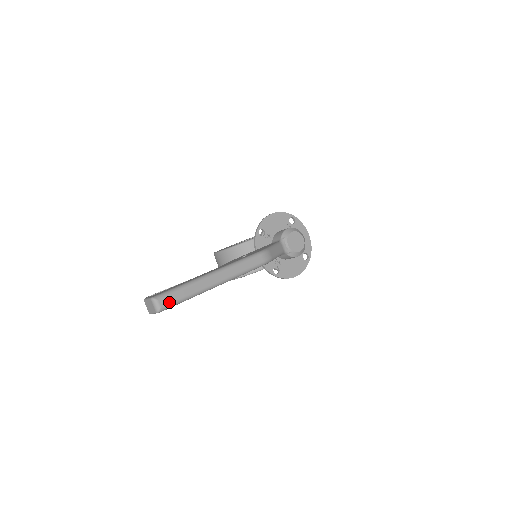
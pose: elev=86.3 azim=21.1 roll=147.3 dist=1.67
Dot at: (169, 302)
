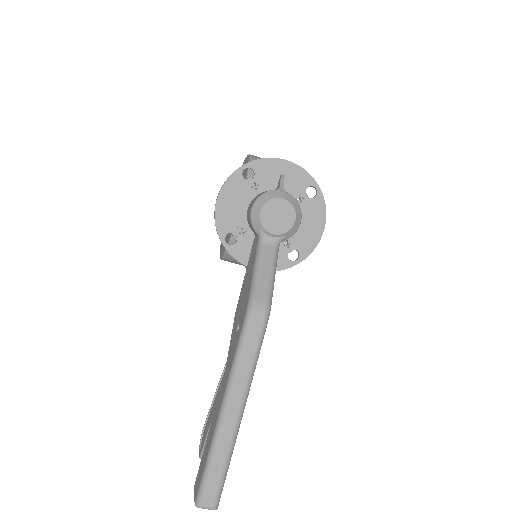
Dot at: (214, 493)
